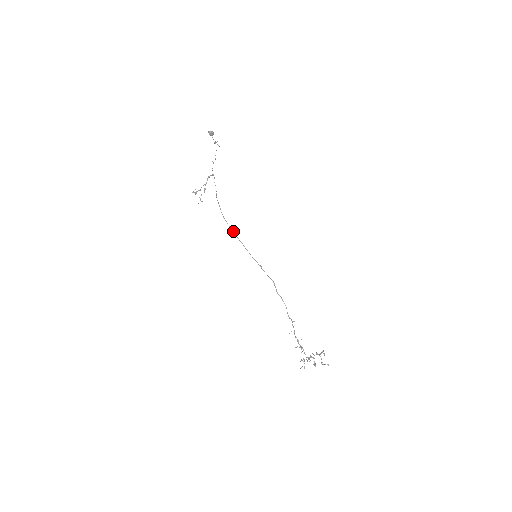
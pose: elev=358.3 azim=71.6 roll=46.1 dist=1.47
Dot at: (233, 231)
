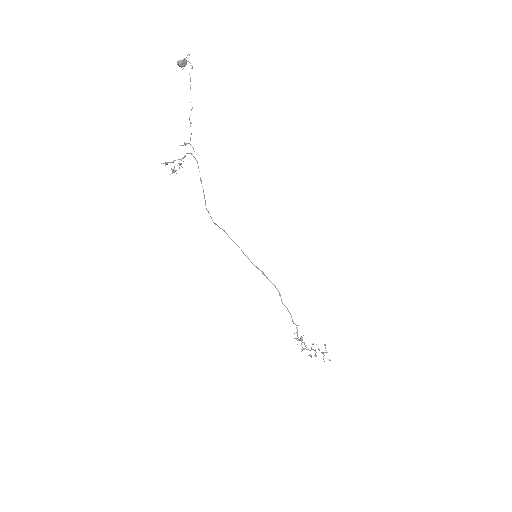
Dot at: occluded
